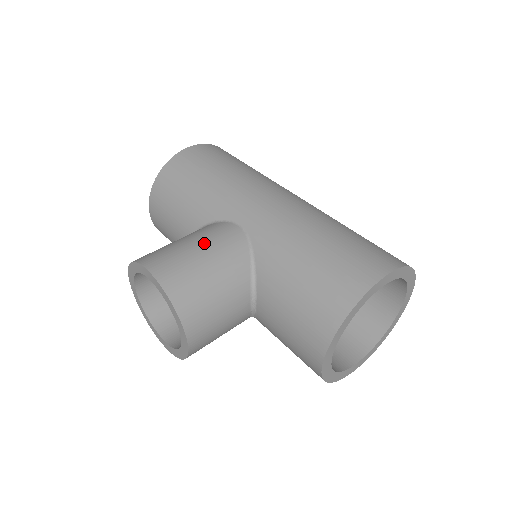
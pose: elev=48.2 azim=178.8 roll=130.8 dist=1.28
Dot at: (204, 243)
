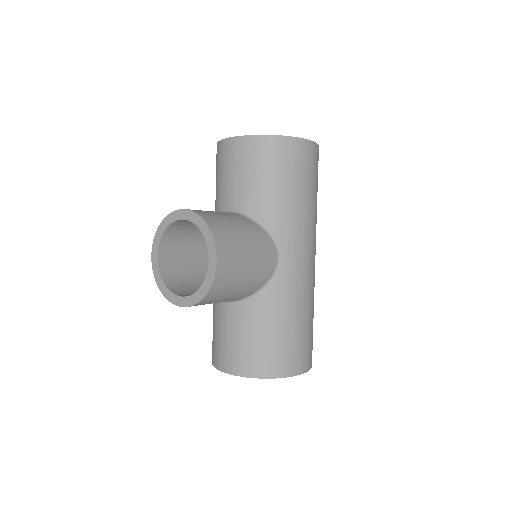
Dot at: (255, 259)
